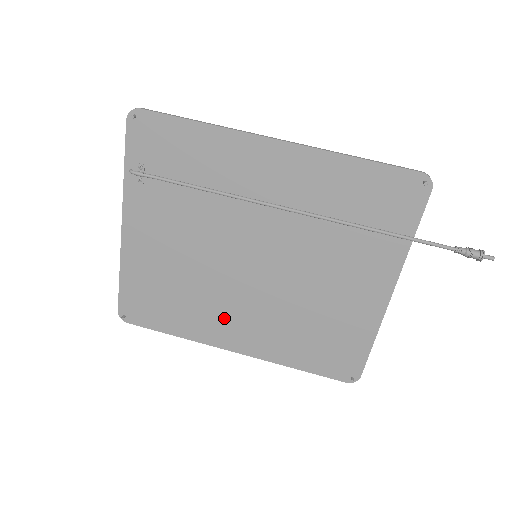
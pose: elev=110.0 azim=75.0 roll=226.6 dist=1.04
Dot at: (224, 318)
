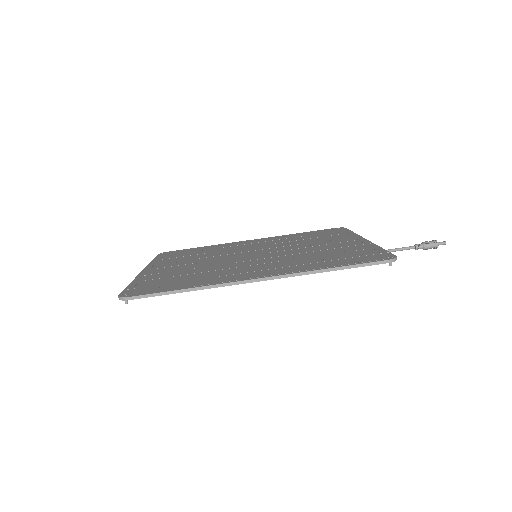
Dot at: occluded
